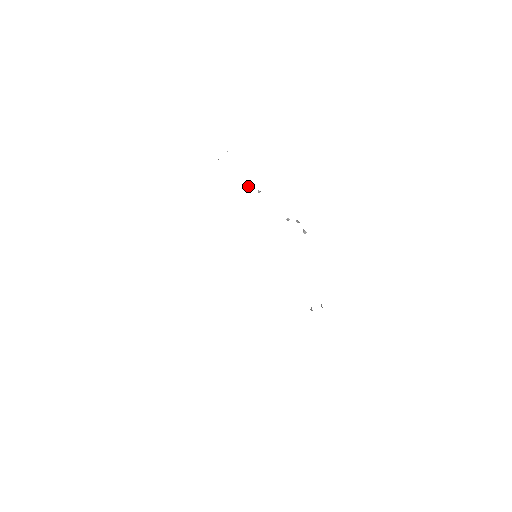
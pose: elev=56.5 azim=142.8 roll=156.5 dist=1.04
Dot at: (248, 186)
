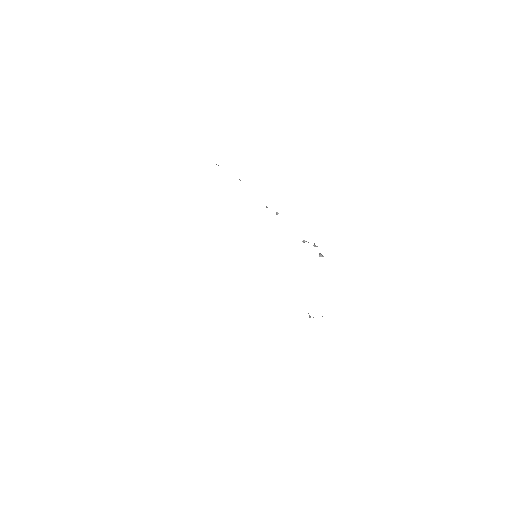
Dot at: occluded
